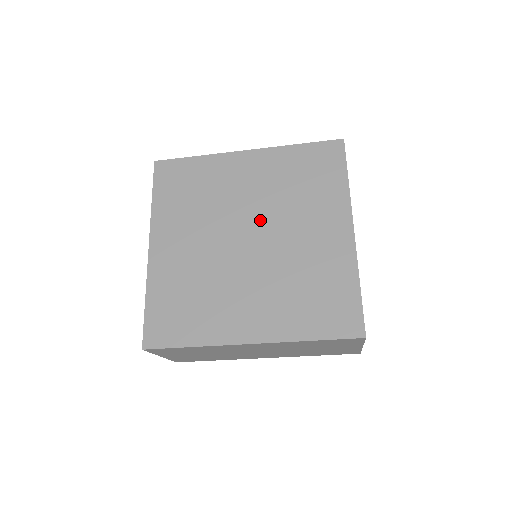
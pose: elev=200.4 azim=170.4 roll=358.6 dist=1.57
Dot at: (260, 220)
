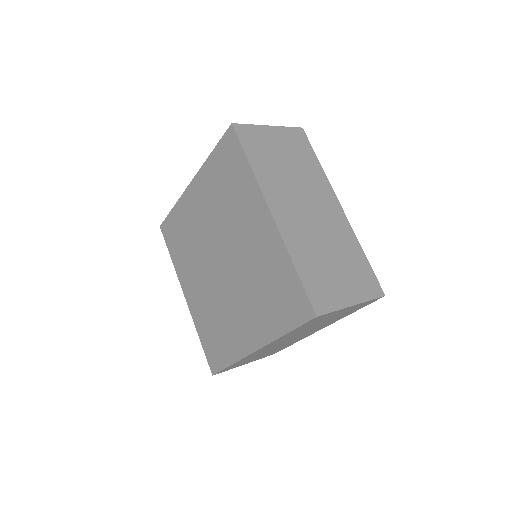
Dot at: (220, 241)
